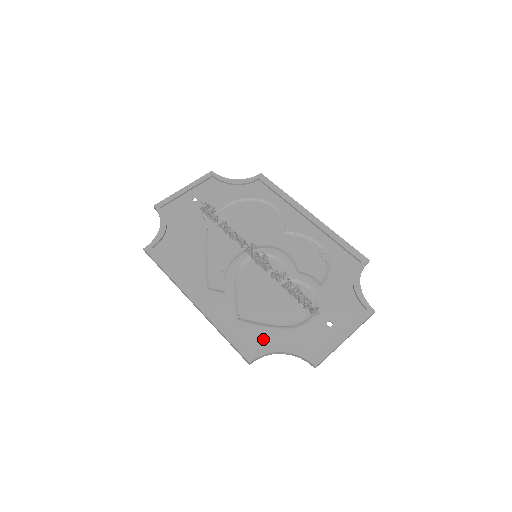
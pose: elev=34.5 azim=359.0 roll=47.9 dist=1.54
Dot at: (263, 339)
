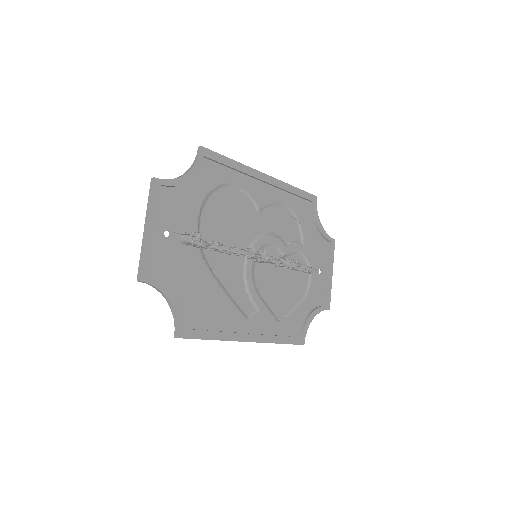
Dot at: (299, 321)
